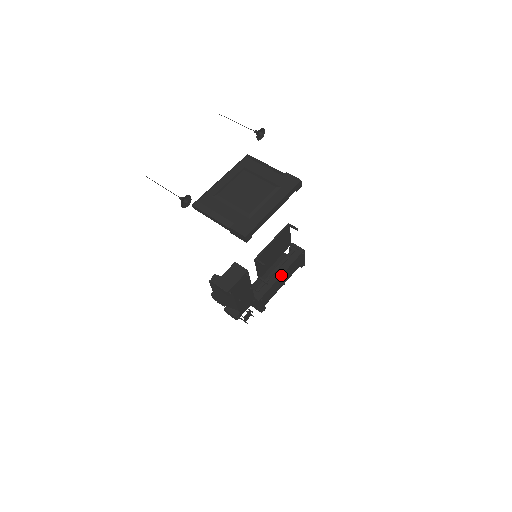
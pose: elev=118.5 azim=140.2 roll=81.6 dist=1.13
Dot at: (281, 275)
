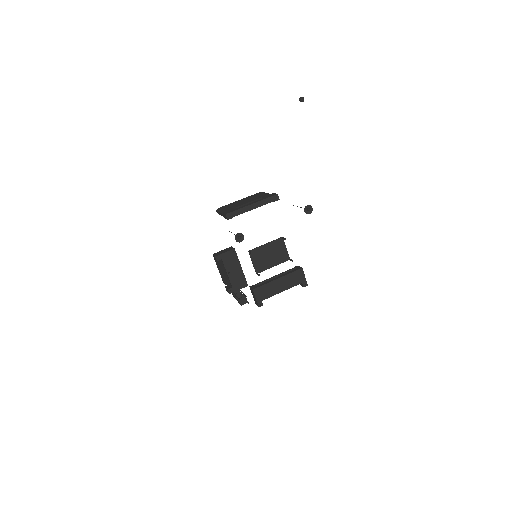
Dot at: (277, 279)
